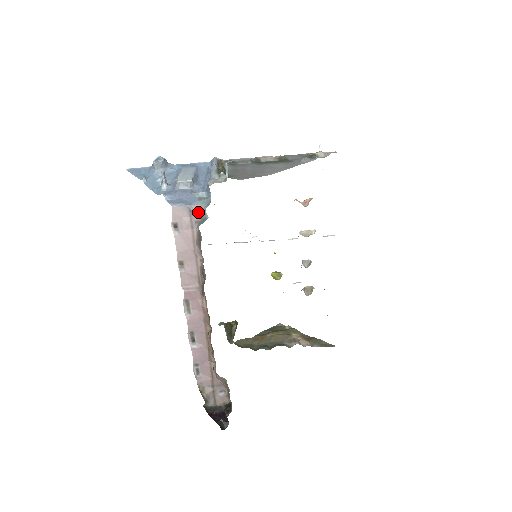
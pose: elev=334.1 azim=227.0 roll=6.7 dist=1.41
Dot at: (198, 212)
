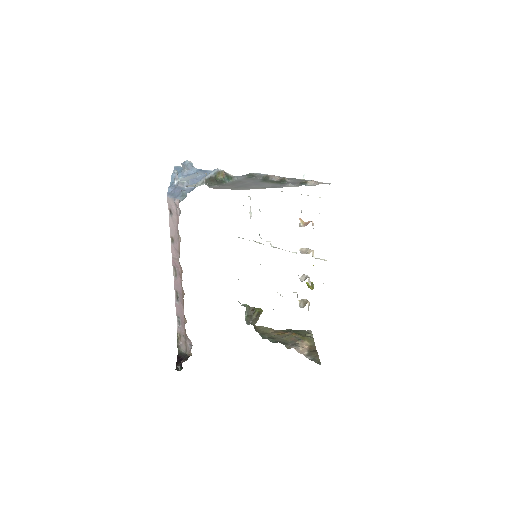
Dot at: occluded
